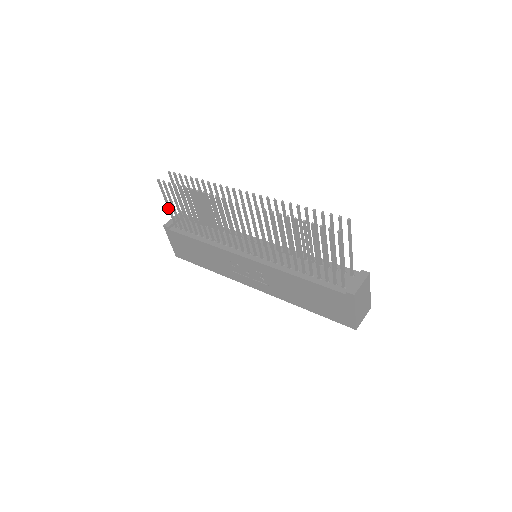
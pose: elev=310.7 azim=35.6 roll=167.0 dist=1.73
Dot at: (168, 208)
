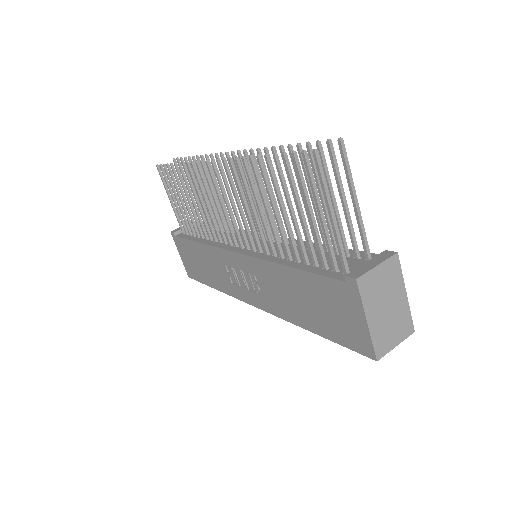
Dot at: (172, 205)
